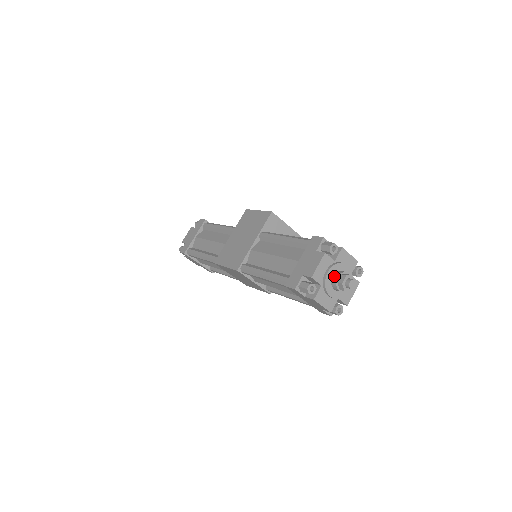
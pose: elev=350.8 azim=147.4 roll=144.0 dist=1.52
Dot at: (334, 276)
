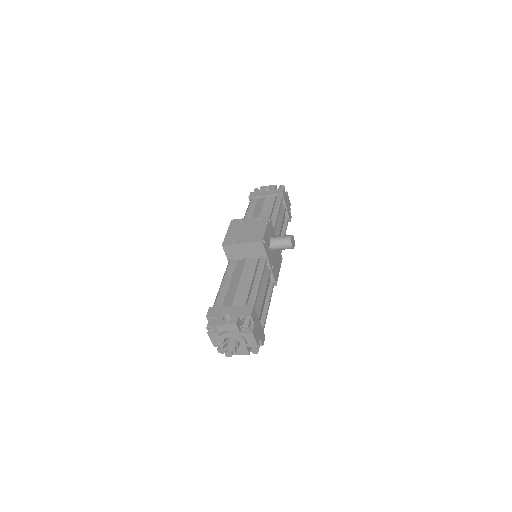
Dot at: occluded
